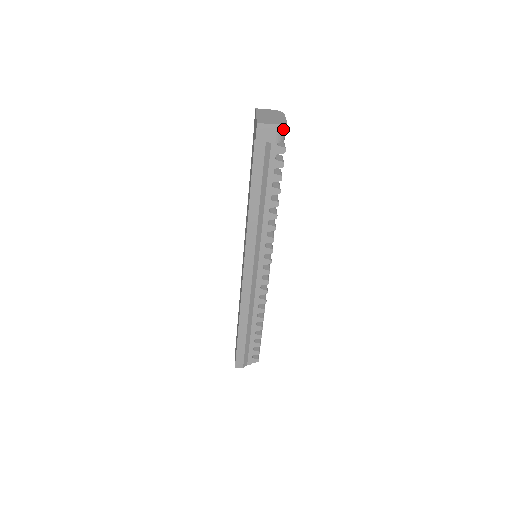
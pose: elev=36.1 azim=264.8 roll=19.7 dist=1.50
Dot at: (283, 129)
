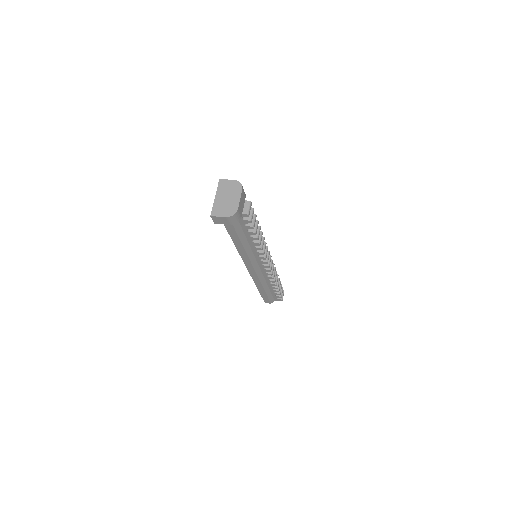
Dot at: (235, 217)
